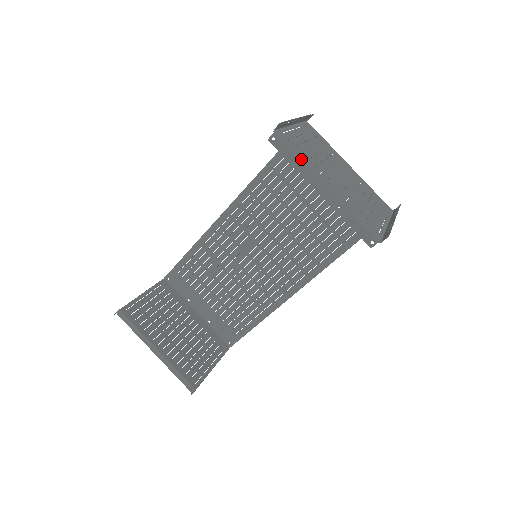
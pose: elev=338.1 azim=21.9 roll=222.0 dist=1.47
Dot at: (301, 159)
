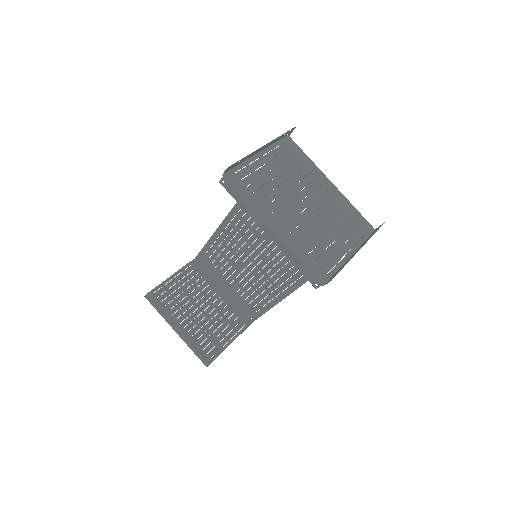
Dot at: (249, 202)
